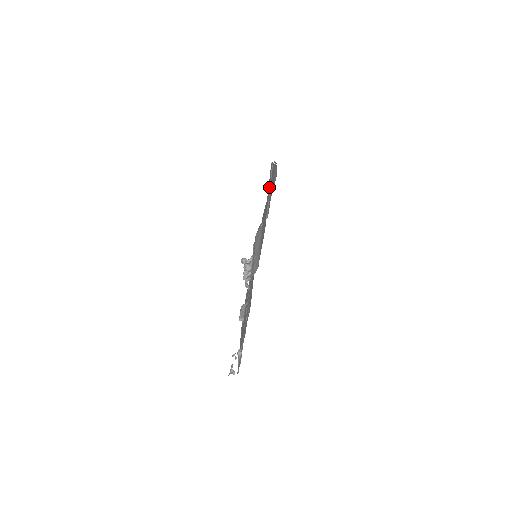
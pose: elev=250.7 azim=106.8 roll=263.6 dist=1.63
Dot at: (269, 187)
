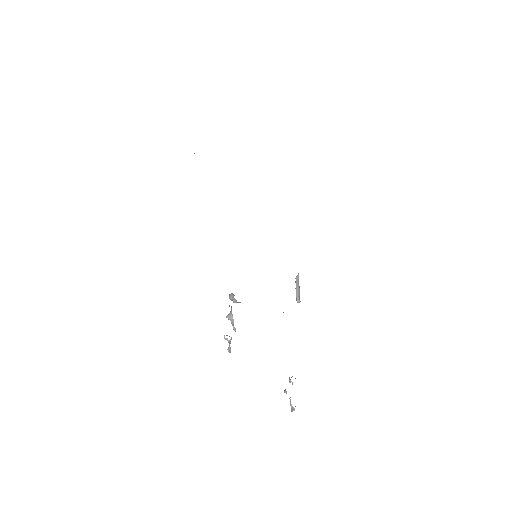
Dot at: occluded
